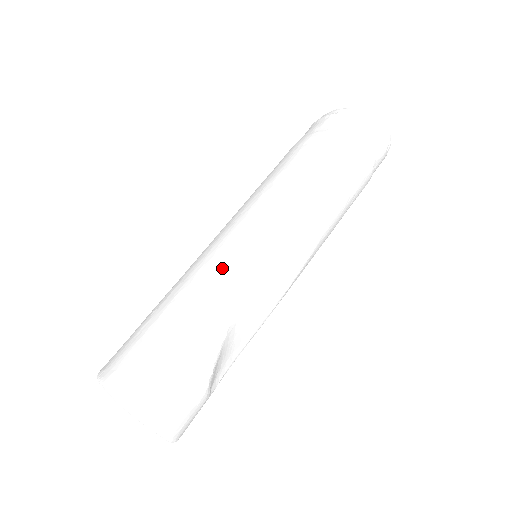
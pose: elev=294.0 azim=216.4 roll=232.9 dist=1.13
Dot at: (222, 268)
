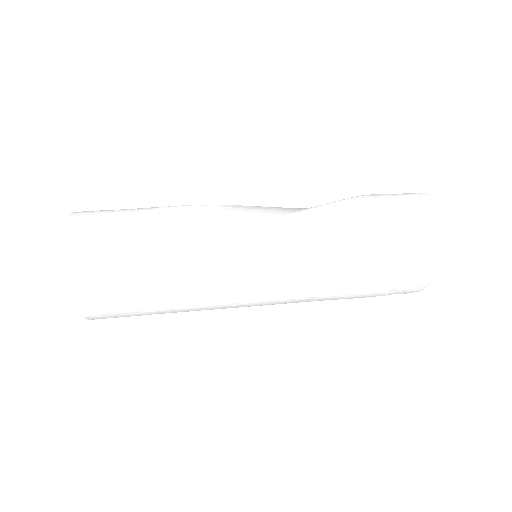
Dot at: occluded
